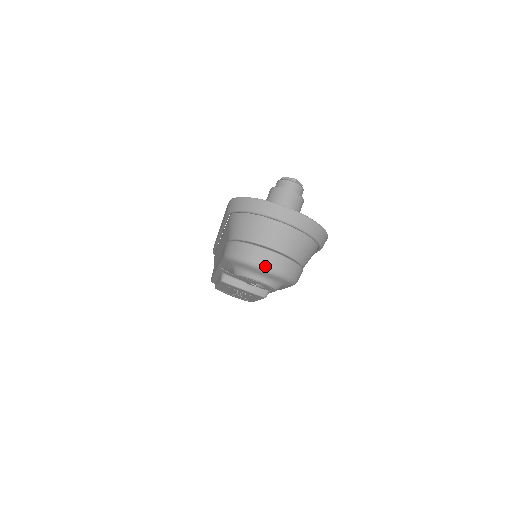
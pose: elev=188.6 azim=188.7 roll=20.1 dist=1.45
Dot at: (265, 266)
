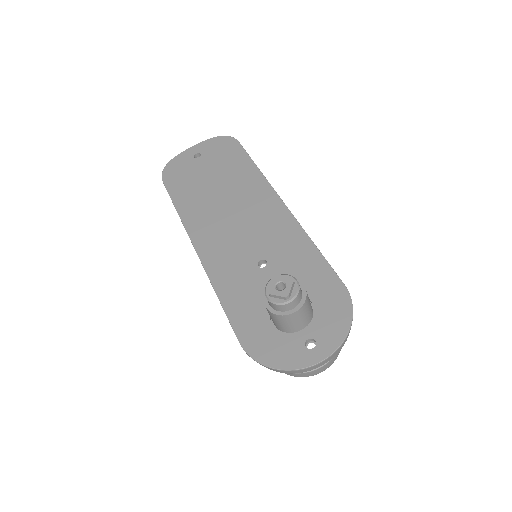
Dot at: occluded
